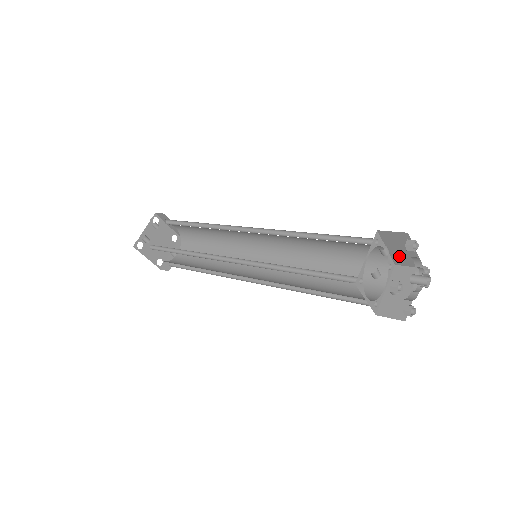
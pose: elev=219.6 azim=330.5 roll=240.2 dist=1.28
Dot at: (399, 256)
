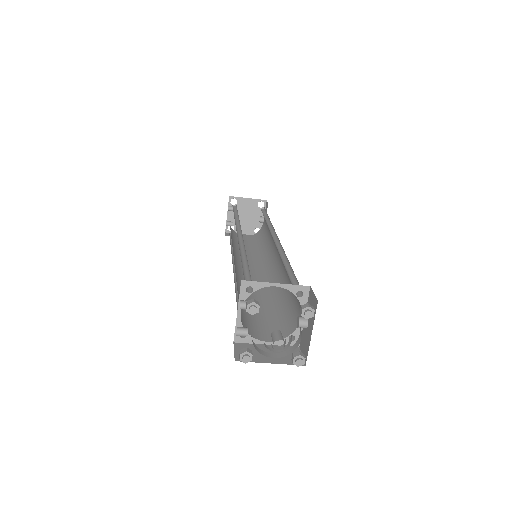
Dot at: occluded
